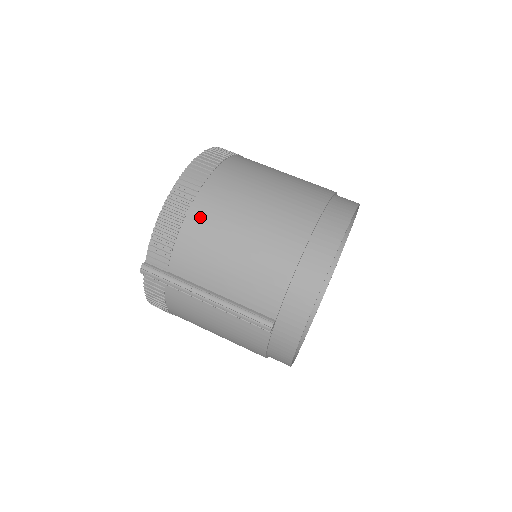
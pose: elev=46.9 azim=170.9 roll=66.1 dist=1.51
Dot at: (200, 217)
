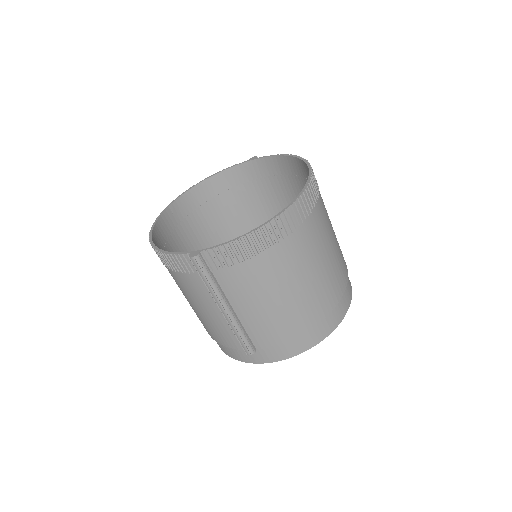
Dot at: (274, 259)
